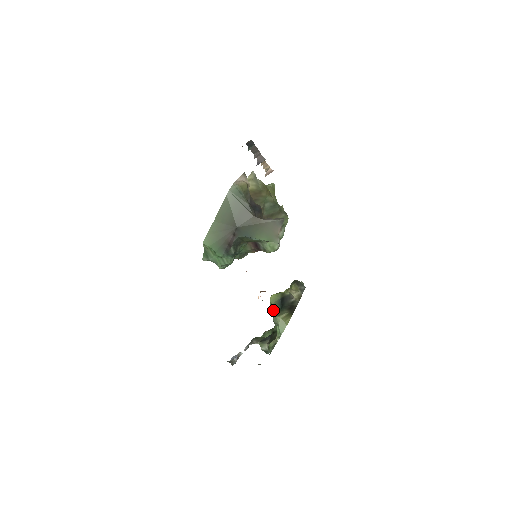
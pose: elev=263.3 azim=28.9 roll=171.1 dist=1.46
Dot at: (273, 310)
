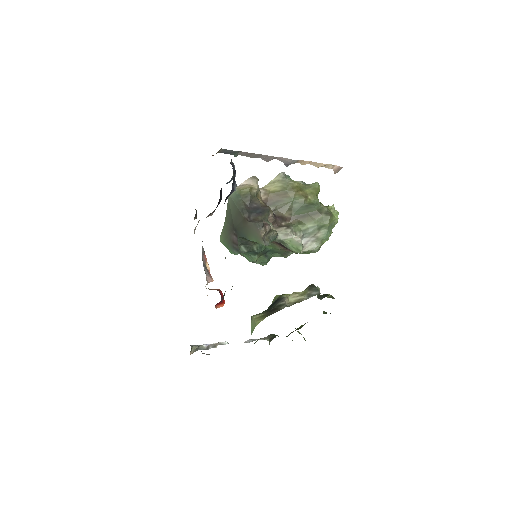
Dot at: occluded
